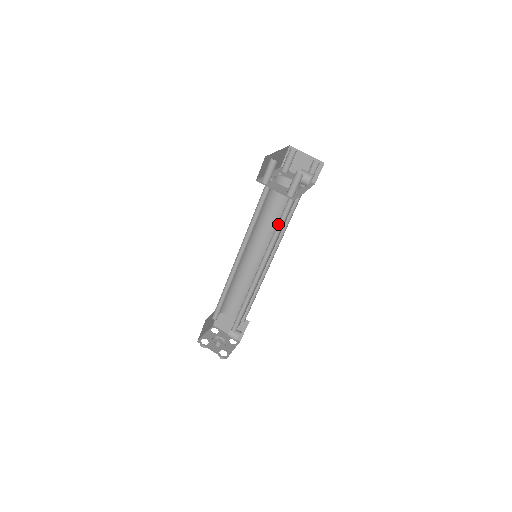
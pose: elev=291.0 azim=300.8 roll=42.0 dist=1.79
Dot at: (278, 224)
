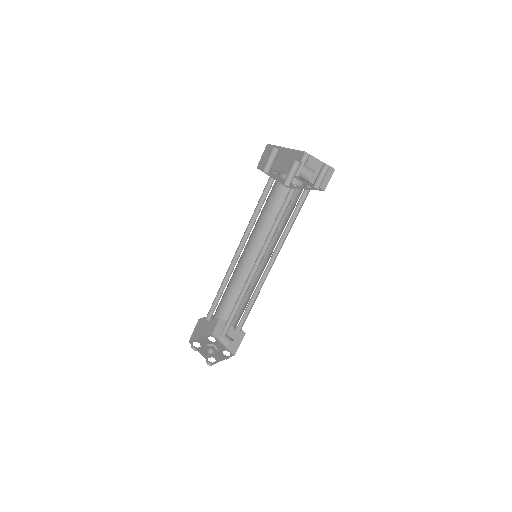
Dot at: (277, 219)
